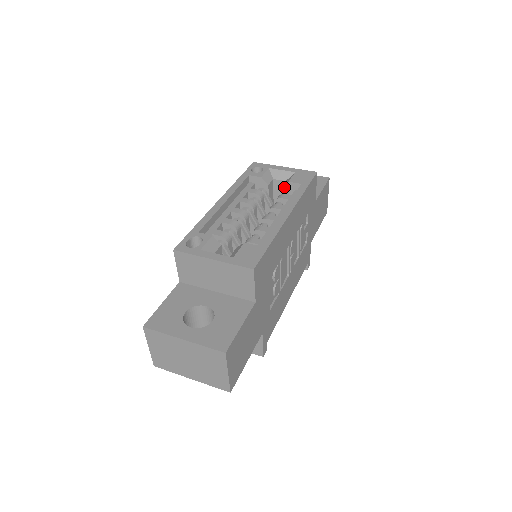
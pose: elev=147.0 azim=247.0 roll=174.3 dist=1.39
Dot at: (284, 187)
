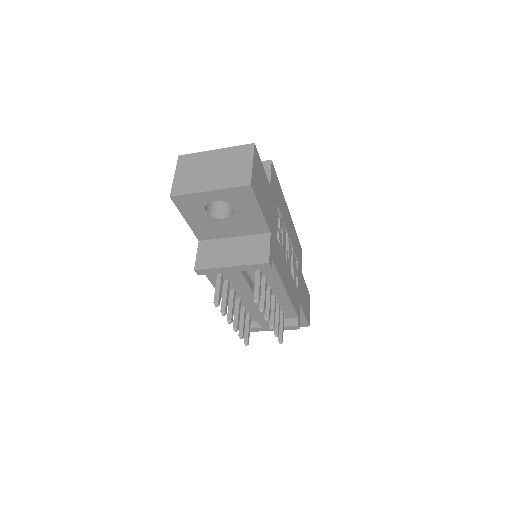
Dot at: occluded
